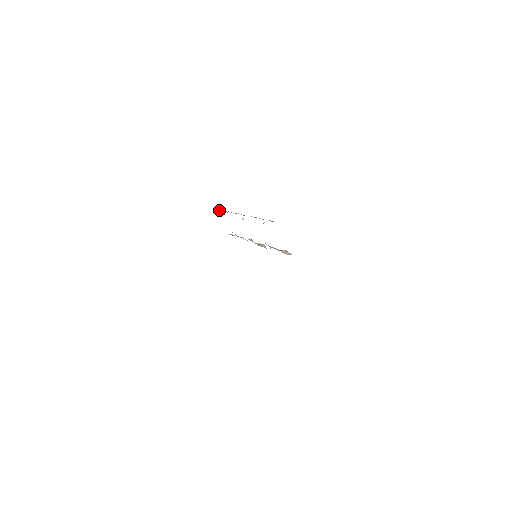
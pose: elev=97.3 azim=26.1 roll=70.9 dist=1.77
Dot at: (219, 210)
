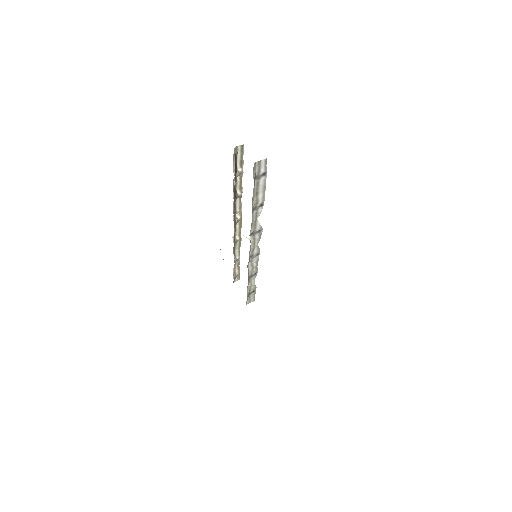
Dot at: (236, 269)
